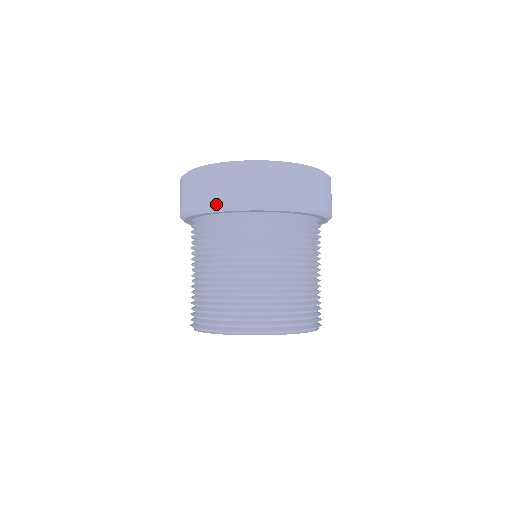
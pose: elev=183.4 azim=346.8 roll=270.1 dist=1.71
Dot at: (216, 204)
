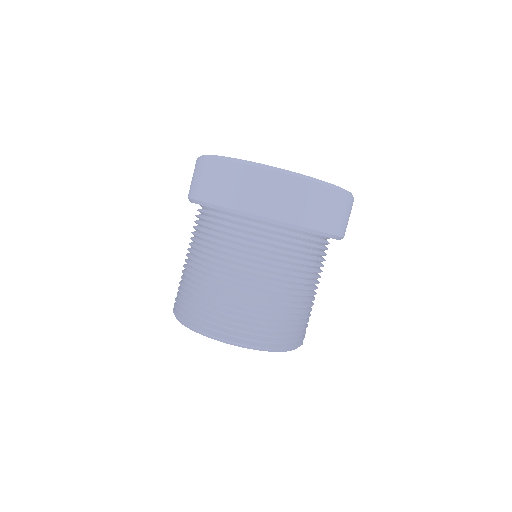
Dot at: (260, 212)
